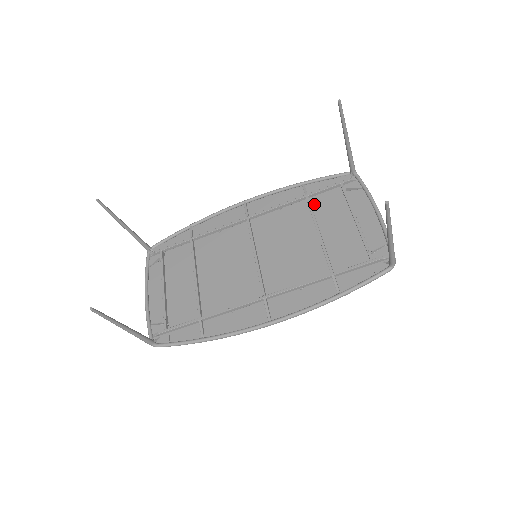
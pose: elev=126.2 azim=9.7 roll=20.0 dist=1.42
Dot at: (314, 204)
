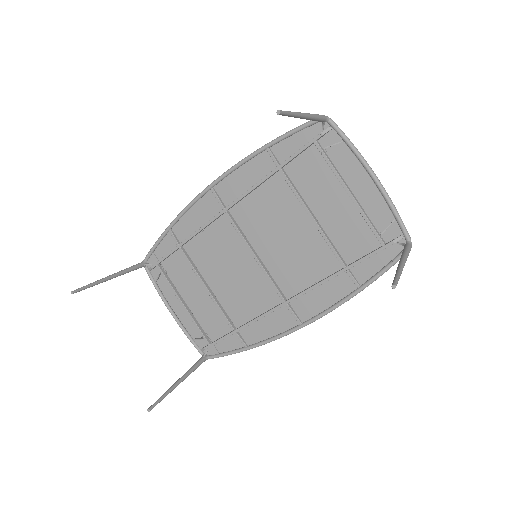
Dot at: (292, 175)
